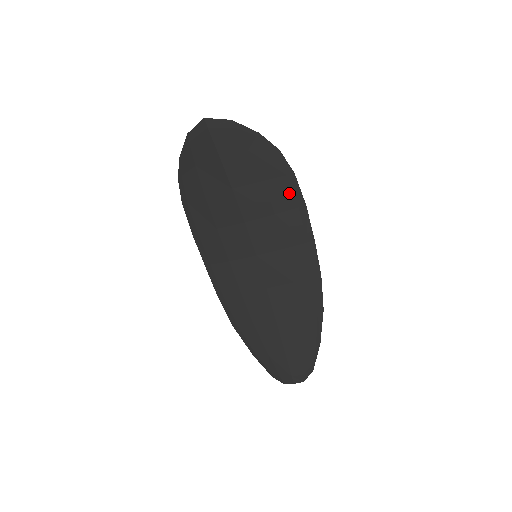
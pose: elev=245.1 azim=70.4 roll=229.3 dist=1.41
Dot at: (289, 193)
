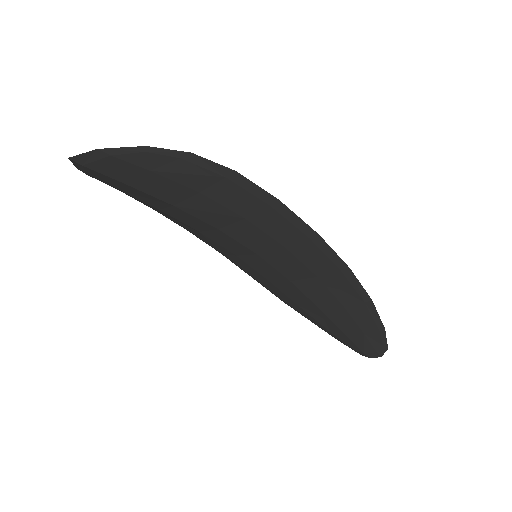
Dot at: (245, 194)
